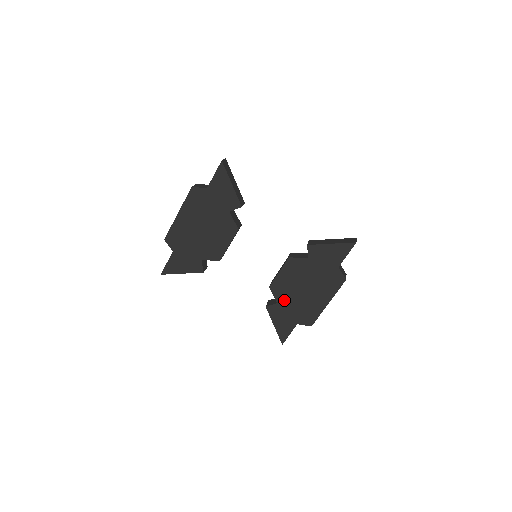
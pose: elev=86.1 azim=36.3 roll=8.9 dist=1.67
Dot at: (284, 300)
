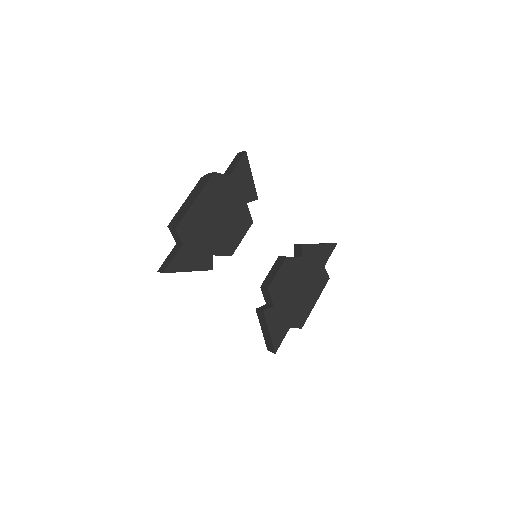
Dot at: (280, 302)
